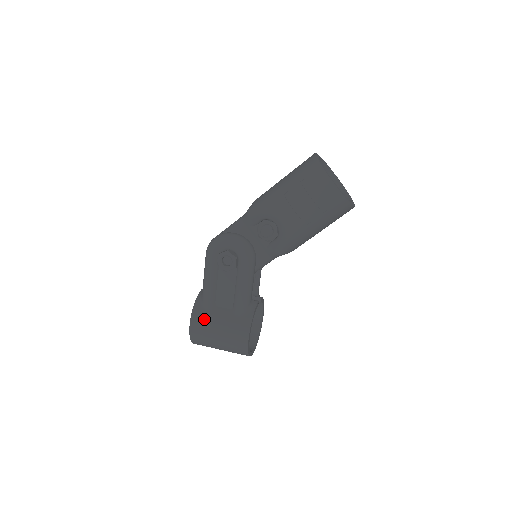
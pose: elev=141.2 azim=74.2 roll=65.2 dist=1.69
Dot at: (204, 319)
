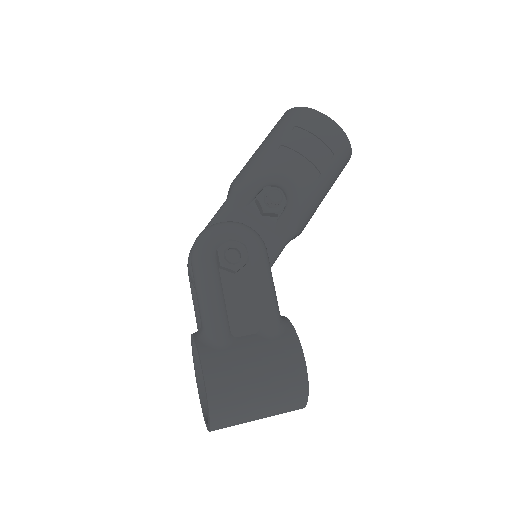
Dot at: (225, 361)
